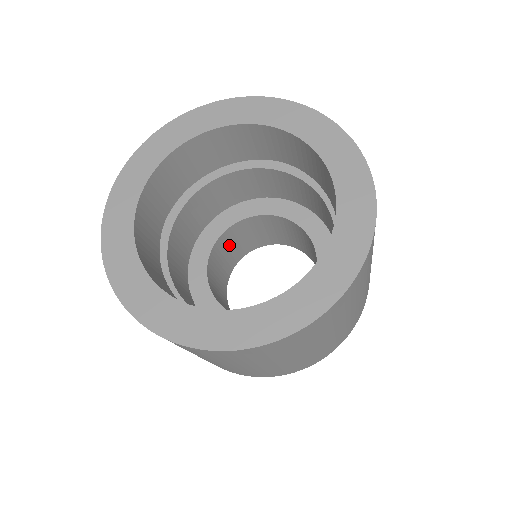
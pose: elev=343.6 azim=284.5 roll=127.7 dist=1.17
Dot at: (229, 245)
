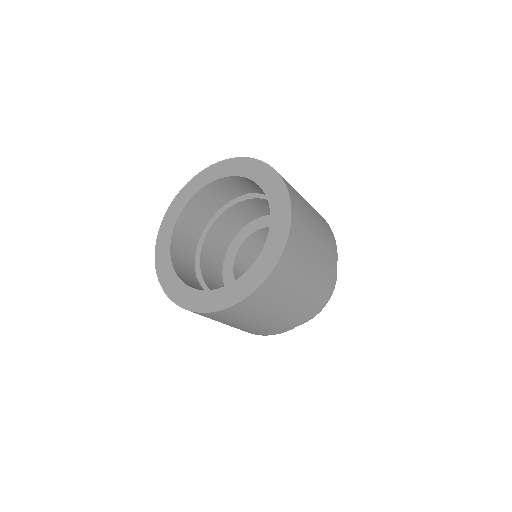
Dot at: (255, 246)
